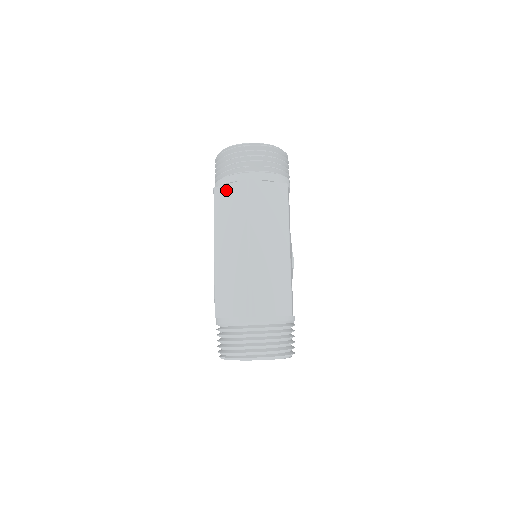
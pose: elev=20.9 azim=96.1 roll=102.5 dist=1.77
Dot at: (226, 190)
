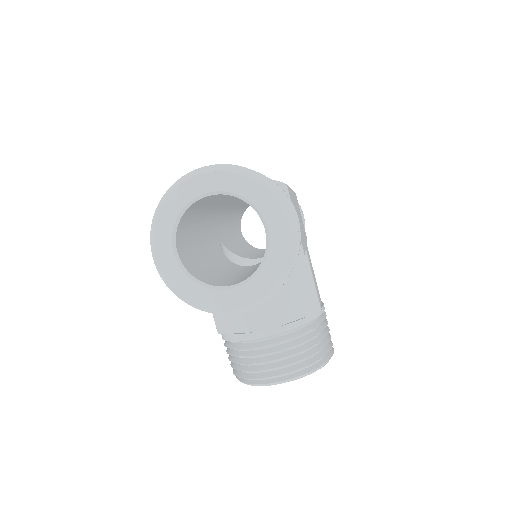
Dot at: occluded
